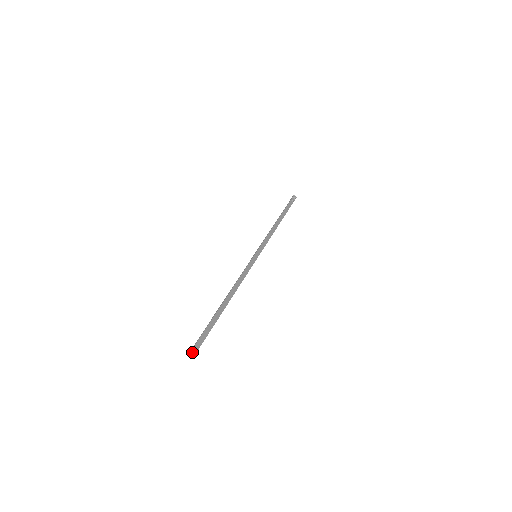
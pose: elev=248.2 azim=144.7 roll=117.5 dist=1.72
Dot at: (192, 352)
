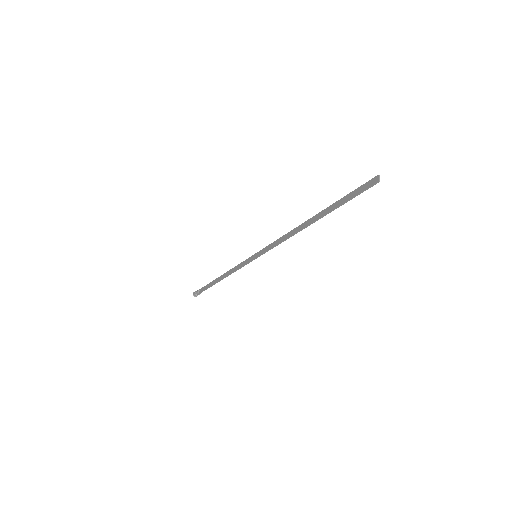
Dot at: (375, 180)
